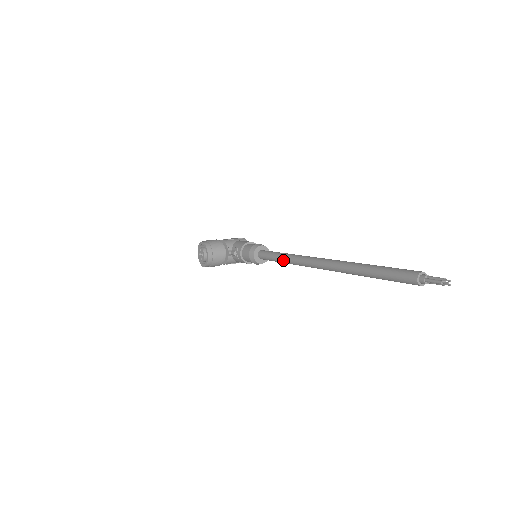
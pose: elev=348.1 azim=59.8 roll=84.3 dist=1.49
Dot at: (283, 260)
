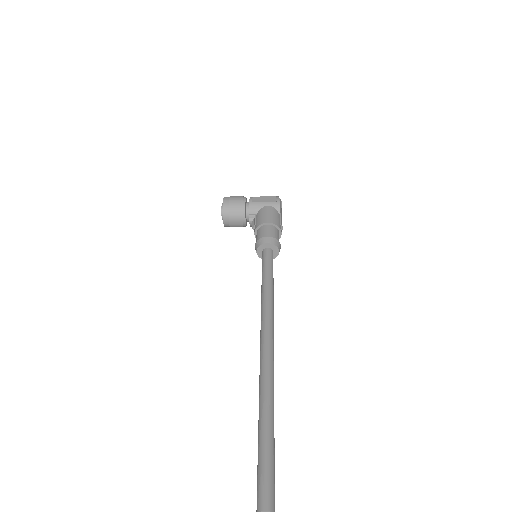
Dot at: (261, 293)
